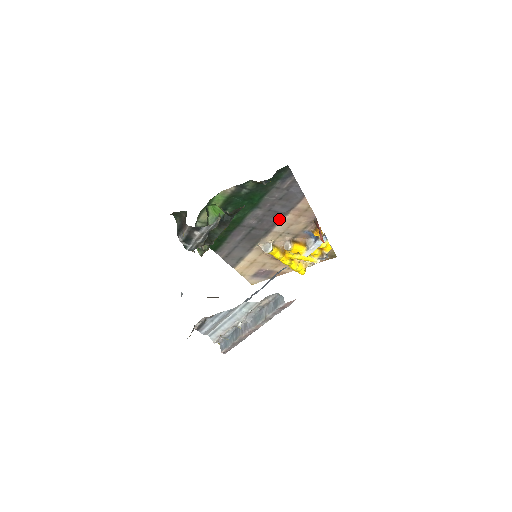
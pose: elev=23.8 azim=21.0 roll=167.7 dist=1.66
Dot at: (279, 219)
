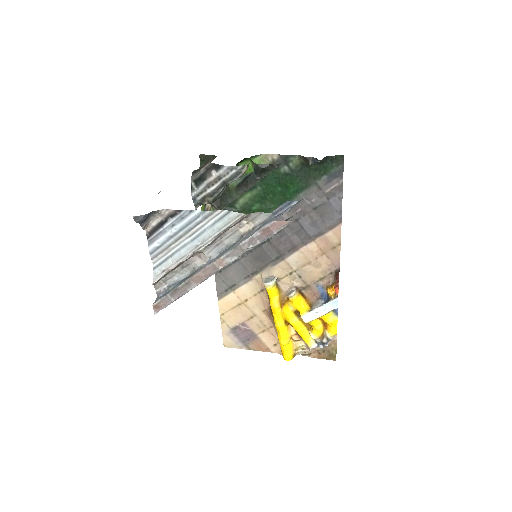
Dot at: (300, 244)
